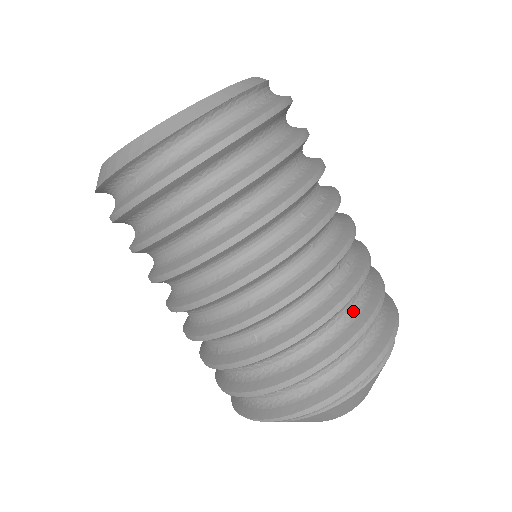
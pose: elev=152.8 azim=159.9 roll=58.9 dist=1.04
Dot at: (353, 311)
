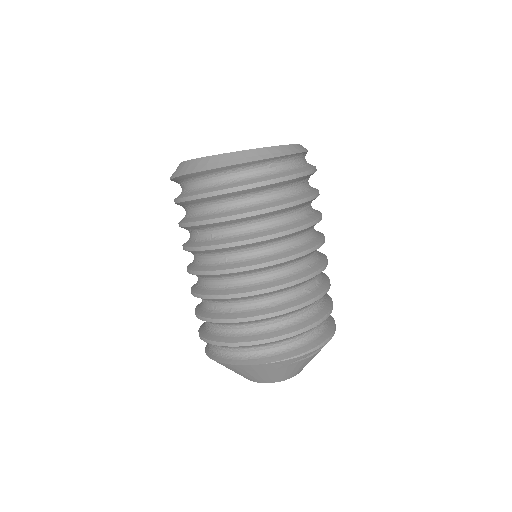
Dot at: occluded
